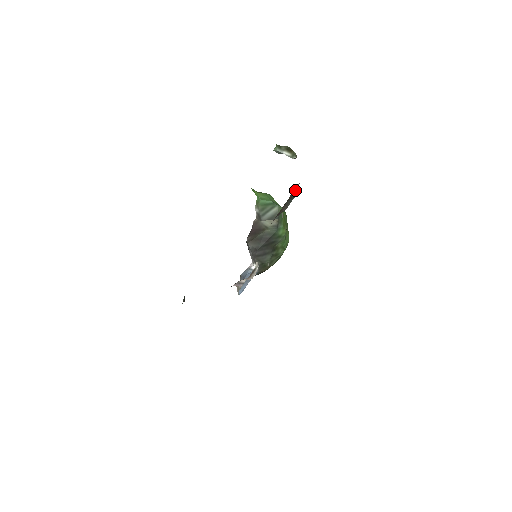
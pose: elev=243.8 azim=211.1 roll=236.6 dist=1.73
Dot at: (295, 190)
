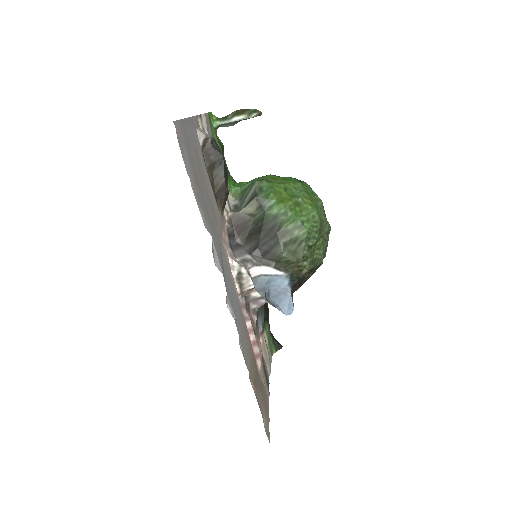
Dot at: (211, 152)
